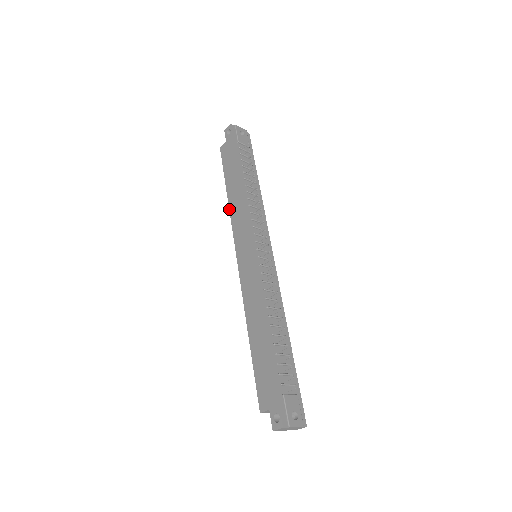
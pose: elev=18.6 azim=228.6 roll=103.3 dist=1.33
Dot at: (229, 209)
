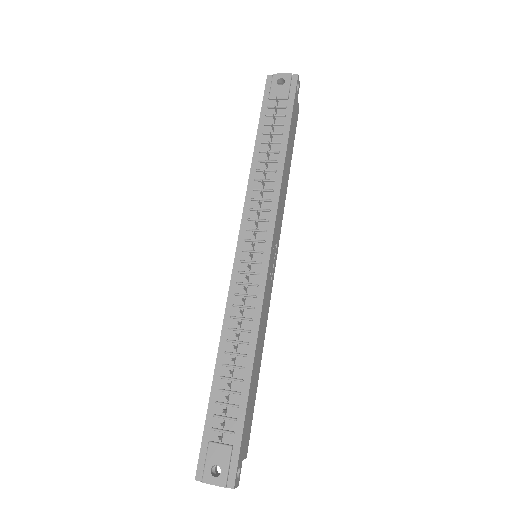
Dot at: occluded
